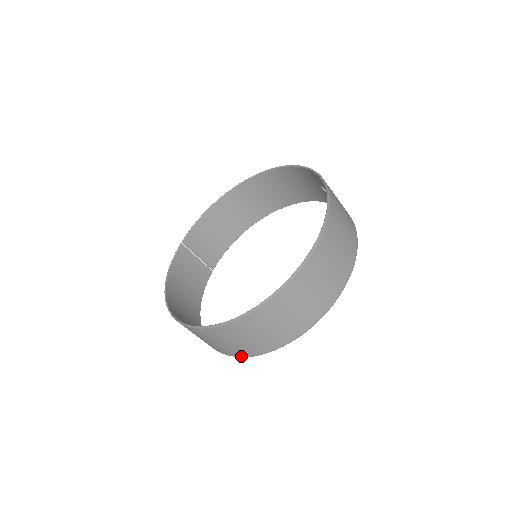
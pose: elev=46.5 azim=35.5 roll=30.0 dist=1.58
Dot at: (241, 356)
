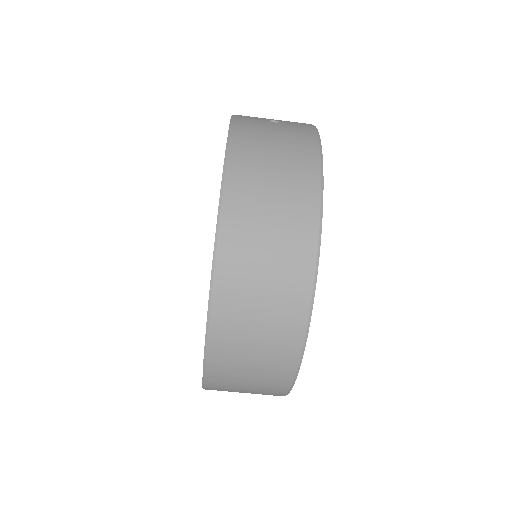
Dot at: occluded
